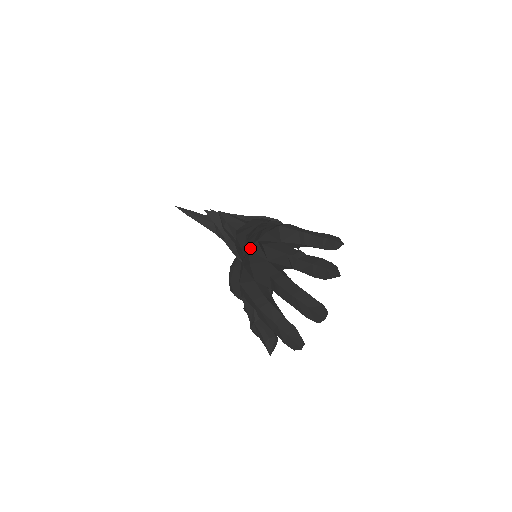
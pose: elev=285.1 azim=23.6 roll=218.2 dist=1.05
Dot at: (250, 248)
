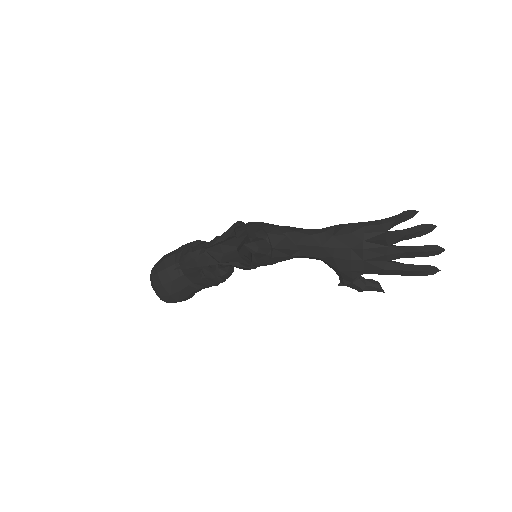
Dot at: (364, 248)
